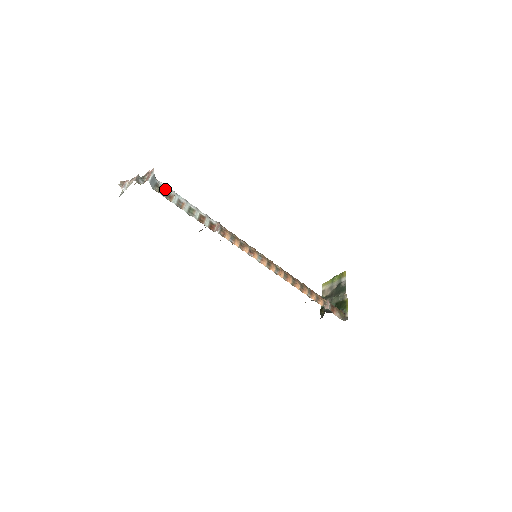
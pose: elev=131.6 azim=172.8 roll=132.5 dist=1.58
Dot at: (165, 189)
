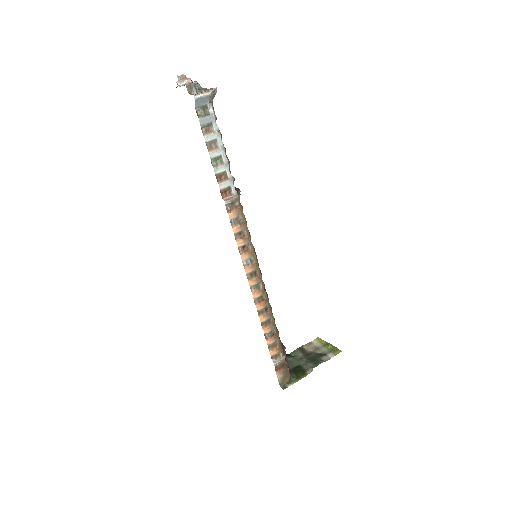
Dot at: (210, 118)
